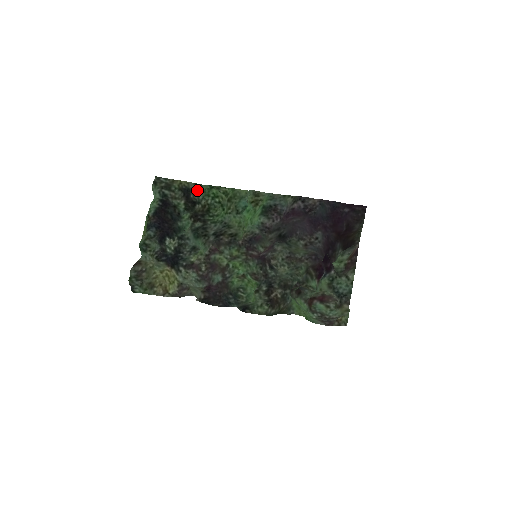
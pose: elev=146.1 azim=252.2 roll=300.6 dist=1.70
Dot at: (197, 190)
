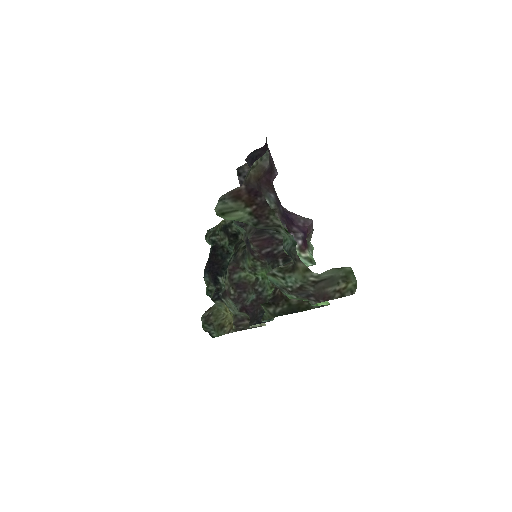
Dot at: occluded
